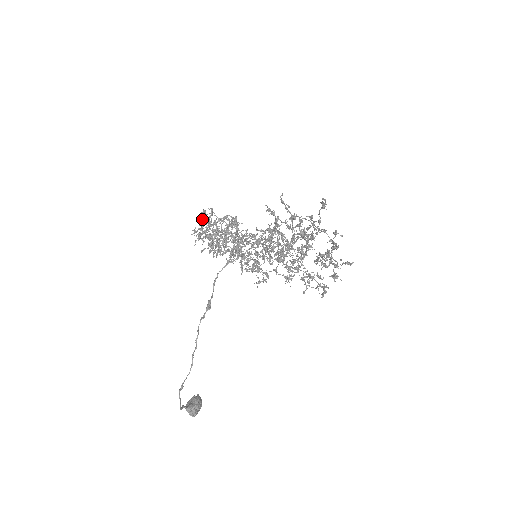
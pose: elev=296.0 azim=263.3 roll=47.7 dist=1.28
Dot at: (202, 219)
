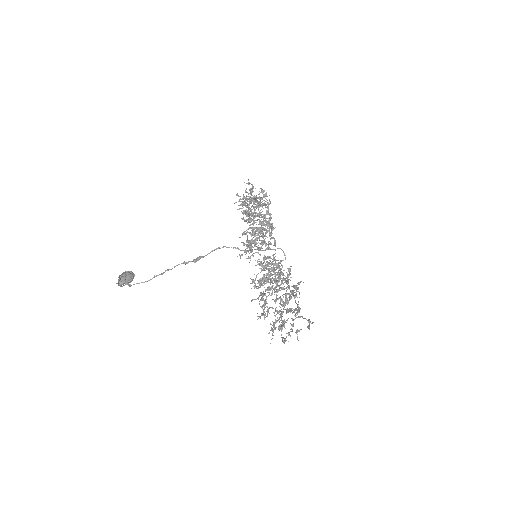
Dot at: occluded
